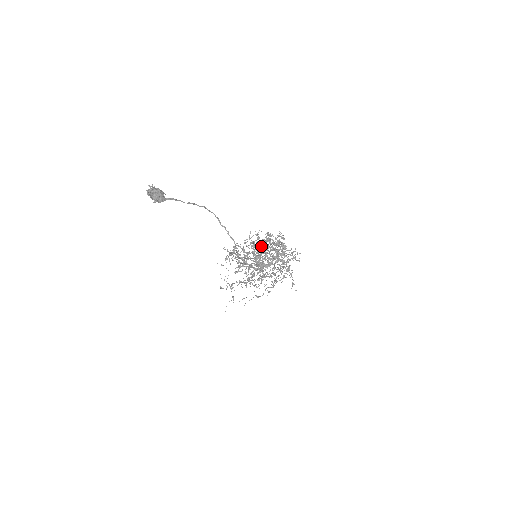
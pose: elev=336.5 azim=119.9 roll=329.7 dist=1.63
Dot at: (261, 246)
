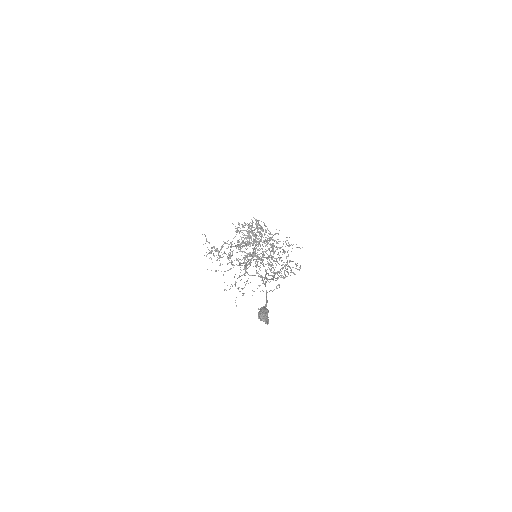
Dot at: occluded
